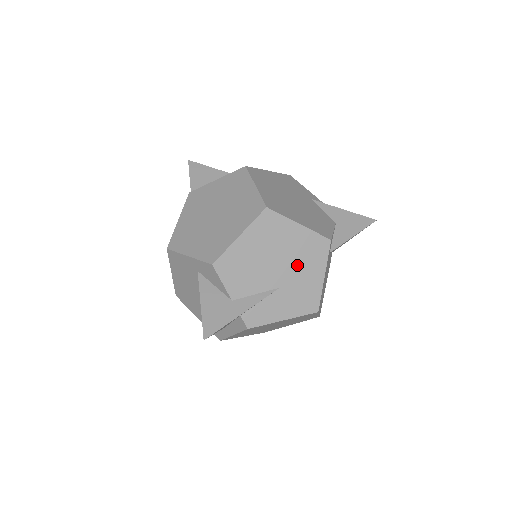
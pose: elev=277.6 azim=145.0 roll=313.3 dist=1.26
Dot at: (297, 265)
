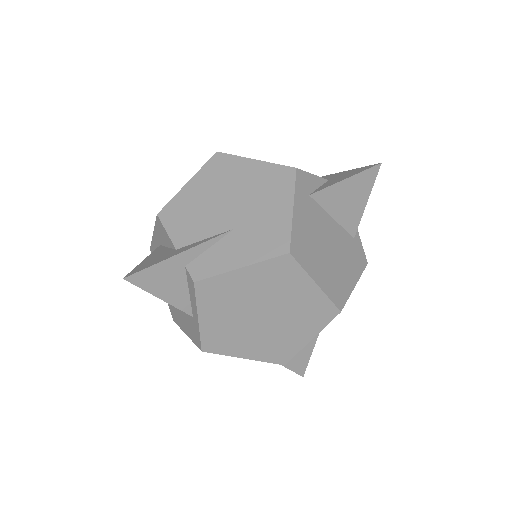
Dot at: (255, 201)
